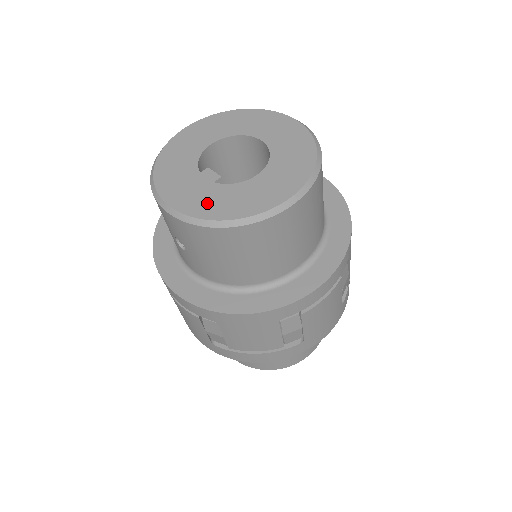
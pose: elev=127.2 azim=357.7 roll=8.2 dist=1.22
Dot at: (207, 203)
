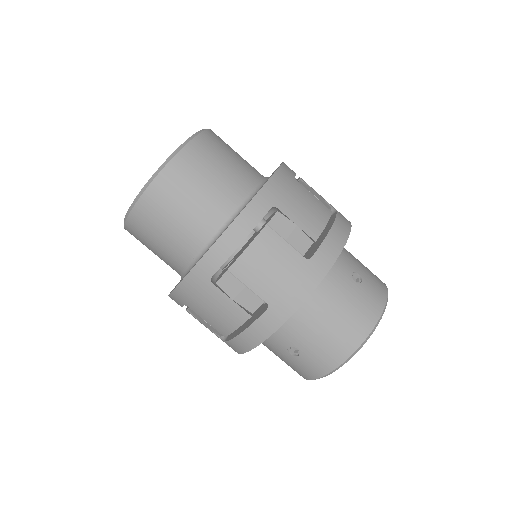
Dot at: occluded
